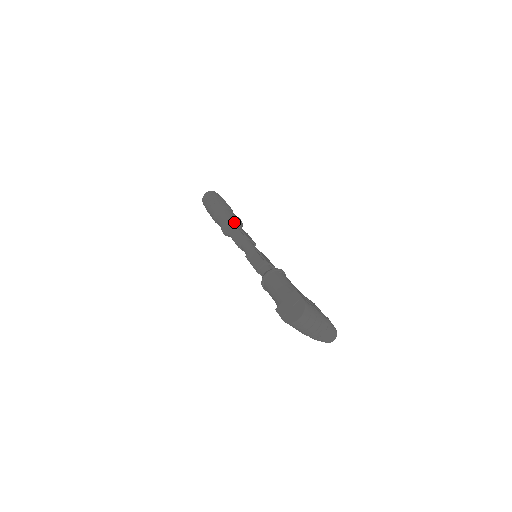
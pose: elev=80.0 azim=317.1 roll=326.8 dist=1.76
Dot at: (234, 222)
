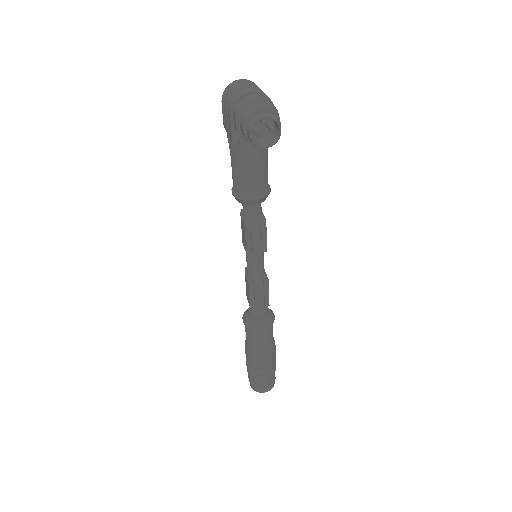
Dot at: occluded
